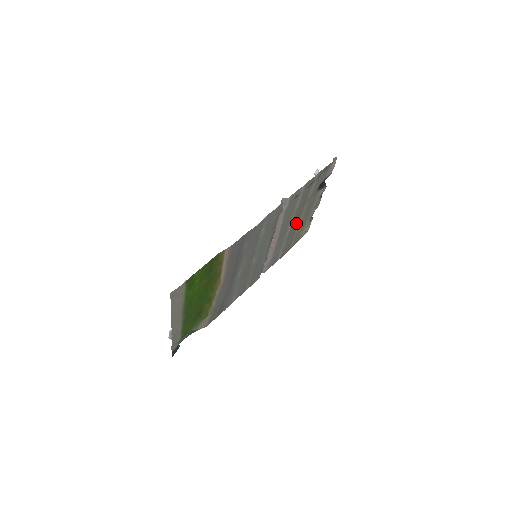
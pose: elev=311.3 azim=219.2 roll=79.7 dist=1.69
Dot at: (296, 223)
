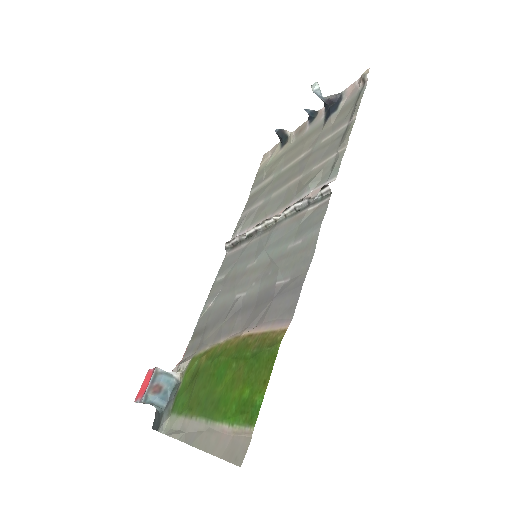
Dot at: (286, 174)
